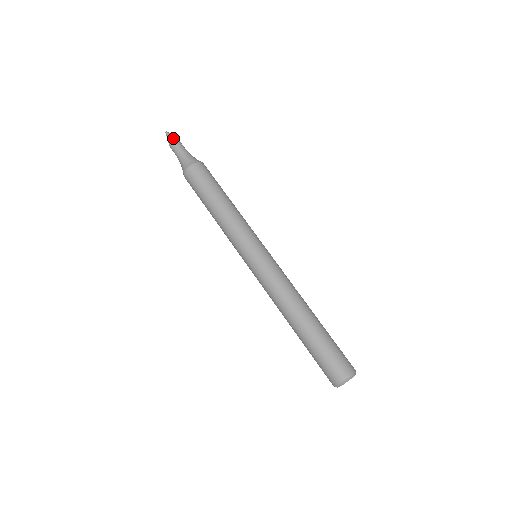
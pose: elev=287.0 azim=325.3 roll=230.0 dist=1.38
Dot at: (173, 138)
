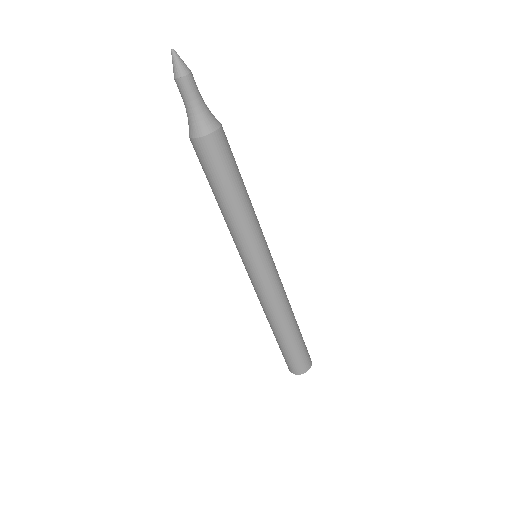
Dot at: (175, 75)
